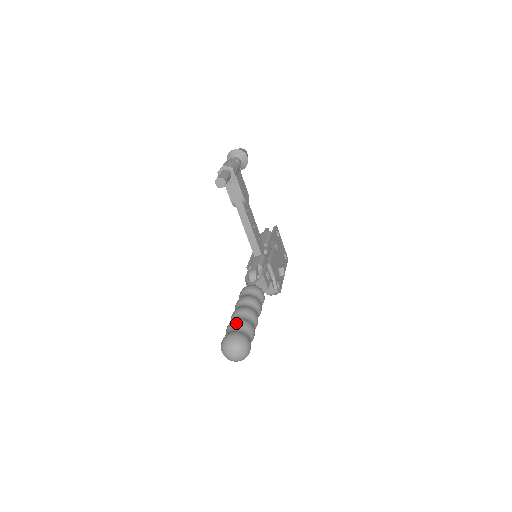
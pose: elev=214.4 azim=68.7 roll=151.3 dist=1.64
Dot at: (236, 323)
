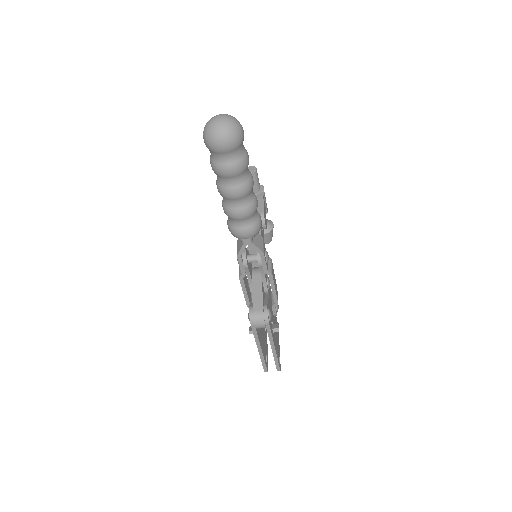
Dot at: occluded
